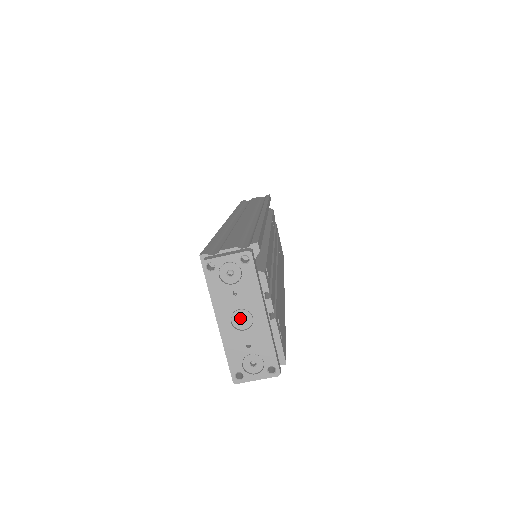
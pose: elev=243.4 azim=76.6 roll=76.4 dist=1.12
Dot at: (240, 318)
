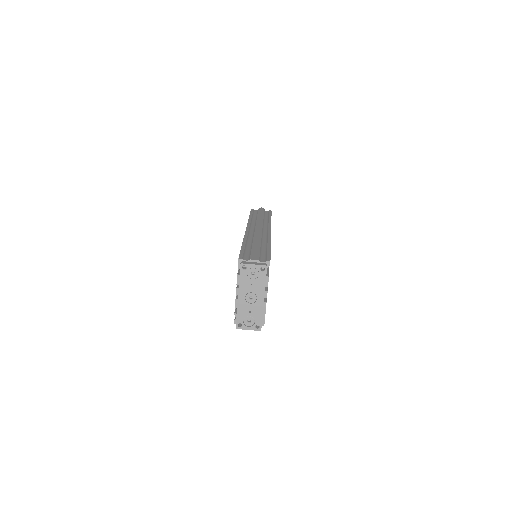
Dot at: (250, 297)
